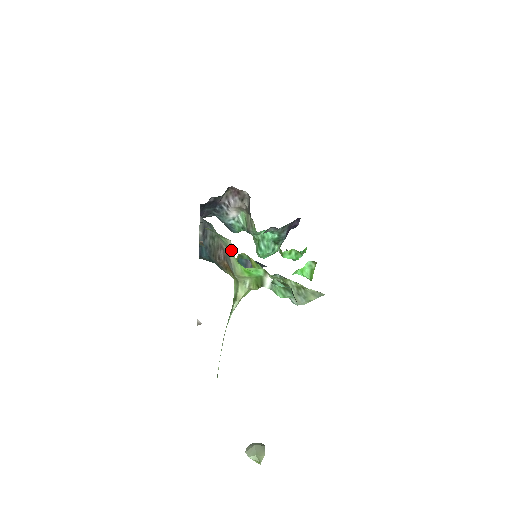
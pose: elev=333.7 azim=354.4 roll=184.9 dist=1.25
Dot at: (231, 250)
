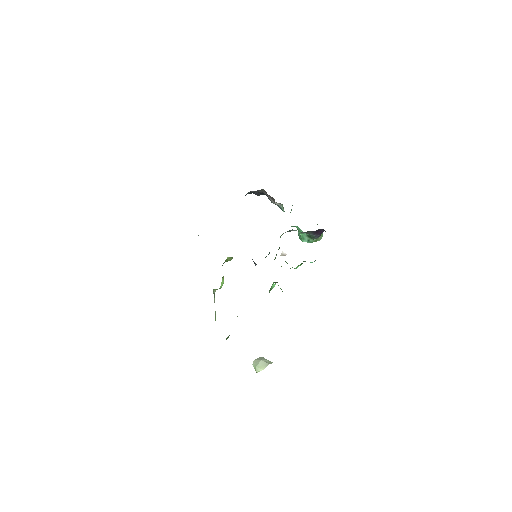
Dot at: occluded
